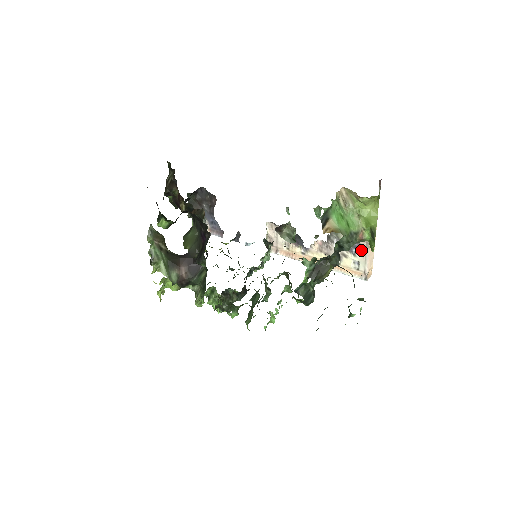
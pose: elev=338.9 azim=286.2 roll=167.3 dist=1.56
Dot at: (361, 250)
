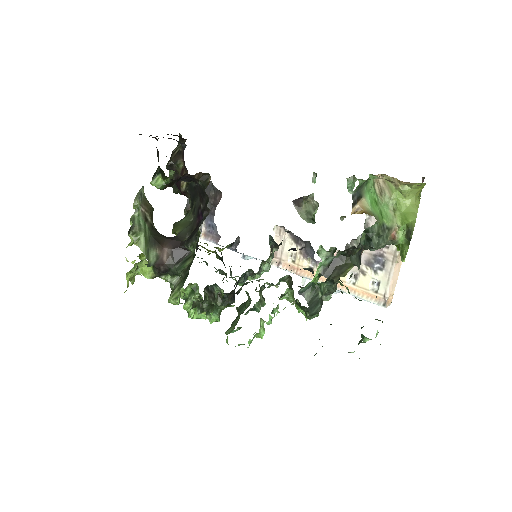
Dot at: (385, 265)
